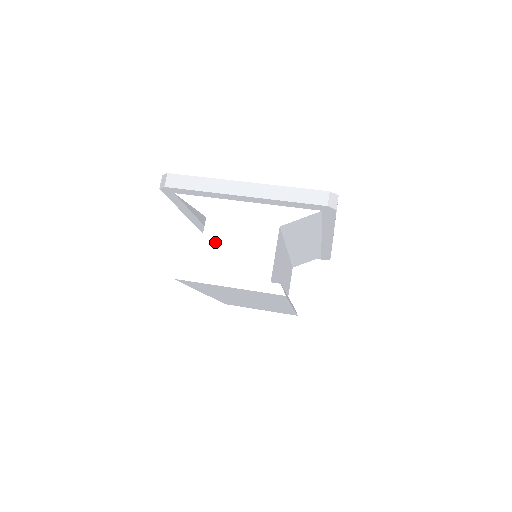
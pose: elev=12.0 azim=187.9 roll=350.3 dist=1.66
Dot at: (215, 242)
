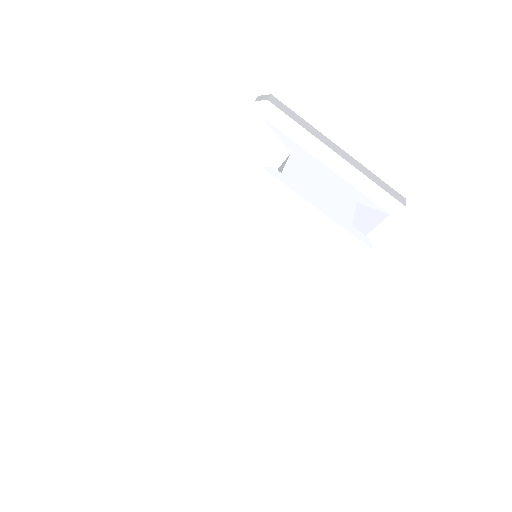
Dot at: (298, 175)
